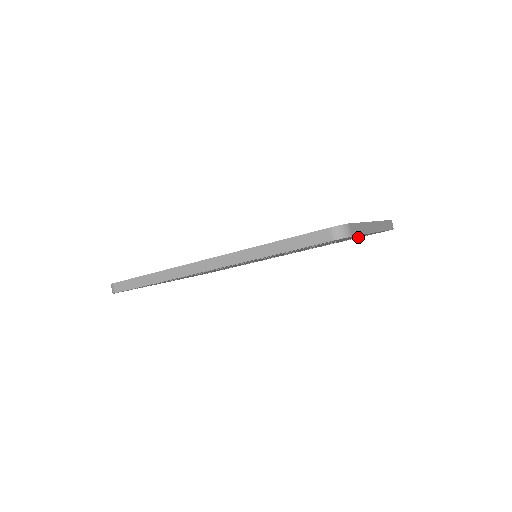
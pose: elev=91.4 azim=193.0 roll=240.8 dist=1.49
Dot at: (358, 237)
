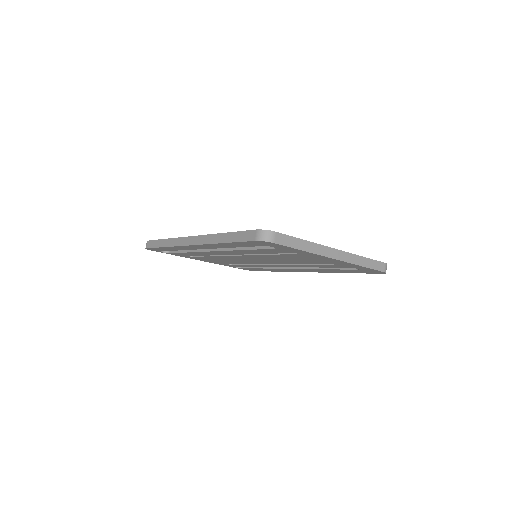
Dot at: (351, 270)
